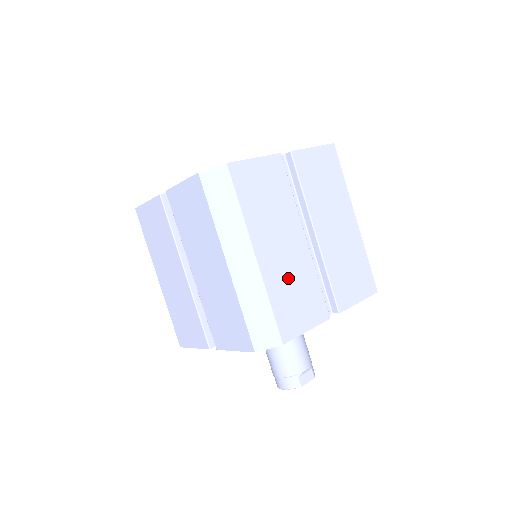
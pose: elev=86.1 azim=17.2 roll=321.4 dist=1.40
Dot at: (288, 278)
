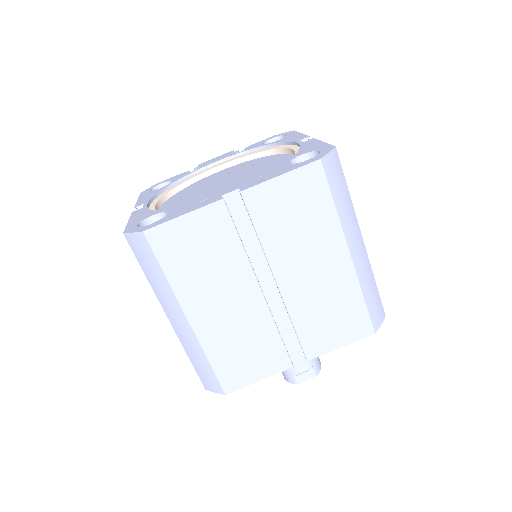
Dot at: (233, 336)
